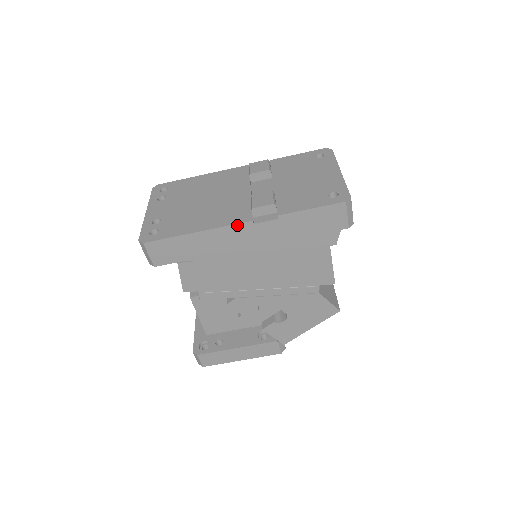
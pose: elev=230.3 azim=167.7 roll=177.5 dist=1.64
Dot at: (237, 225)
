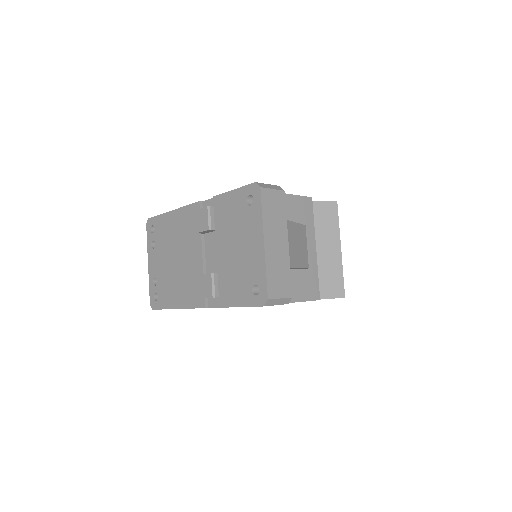
Dot at: occluded
